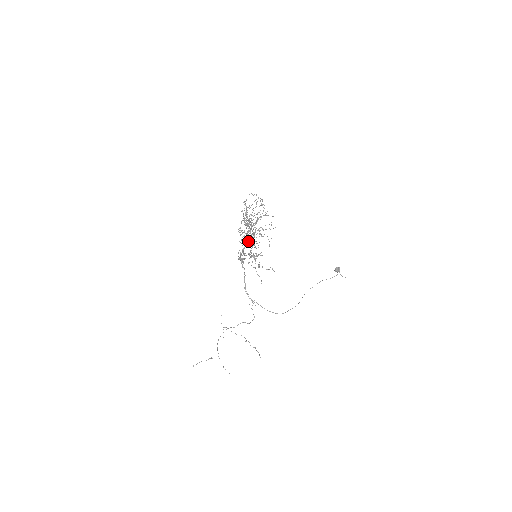
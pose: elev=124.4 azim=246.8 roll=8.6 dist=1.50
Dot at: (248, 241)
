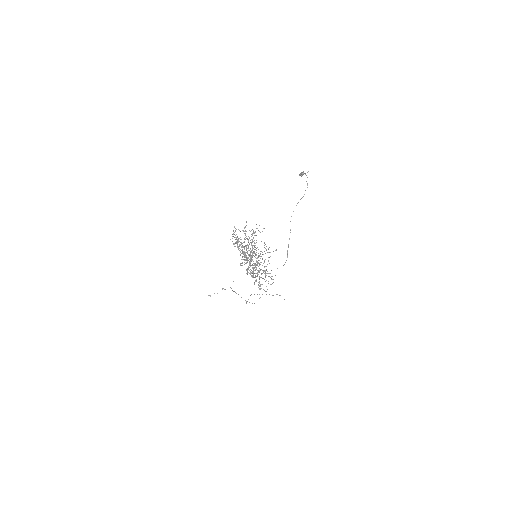
Dot at: occluded
